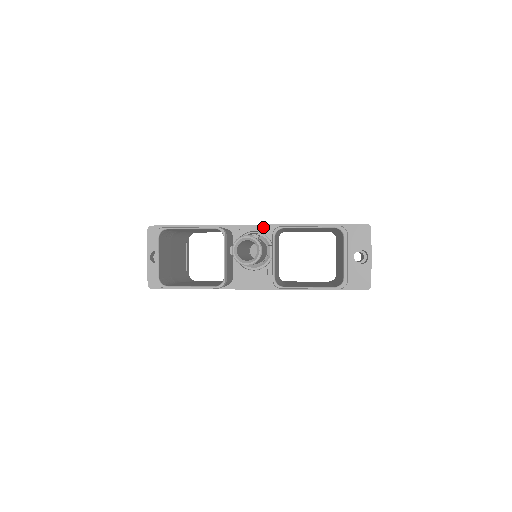
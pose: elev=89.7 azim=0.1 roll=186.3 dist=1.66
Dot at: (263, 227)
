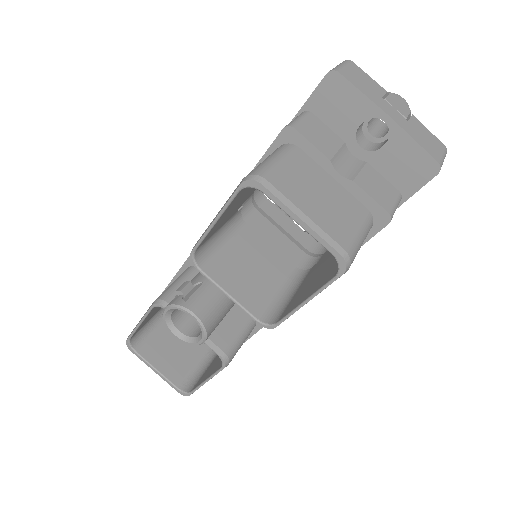
Dot at: occluded
